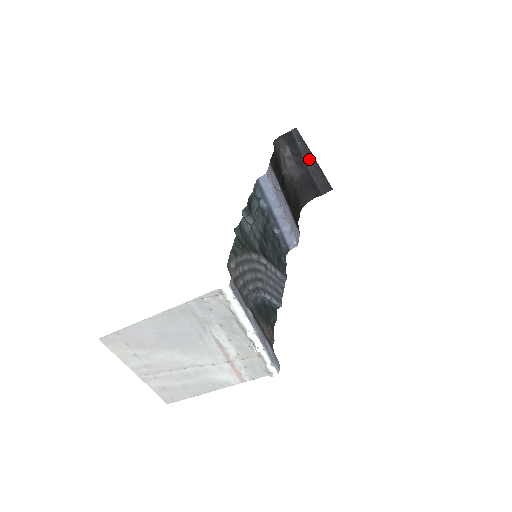
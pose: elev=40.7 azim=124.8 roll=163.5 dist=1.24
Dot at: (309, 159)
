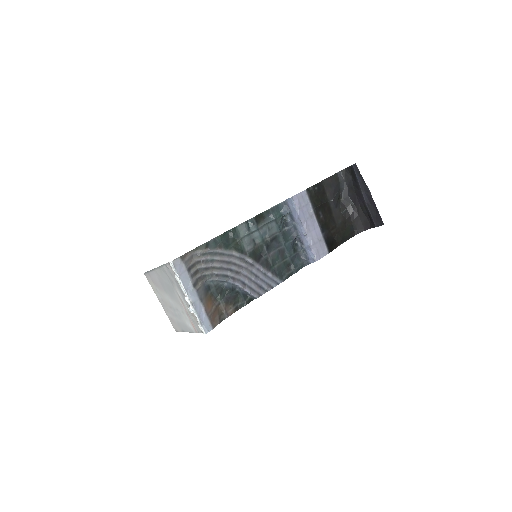
Dot at: (366, 193)
